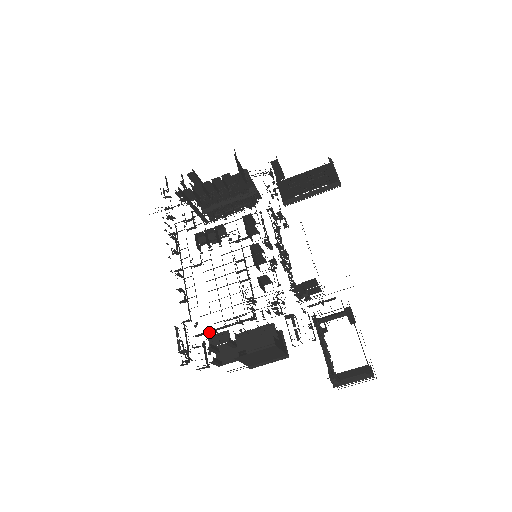
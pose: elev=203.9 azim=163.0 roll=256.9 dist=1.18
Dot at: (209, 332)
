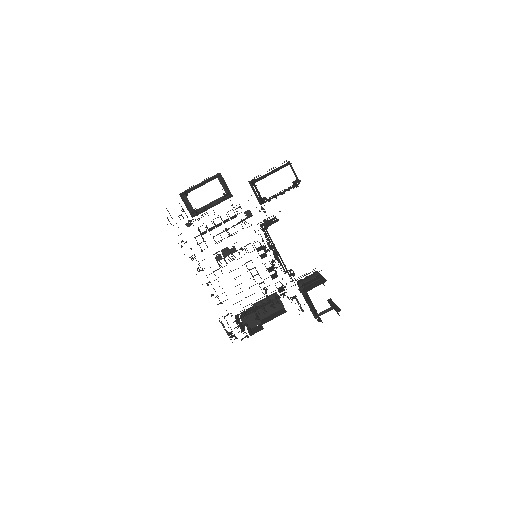
Dot at: occluded
